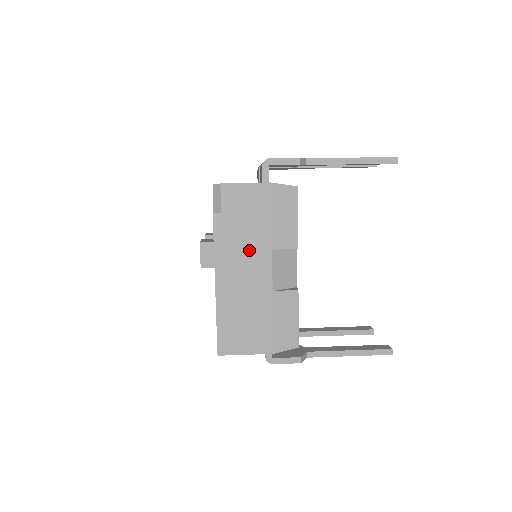
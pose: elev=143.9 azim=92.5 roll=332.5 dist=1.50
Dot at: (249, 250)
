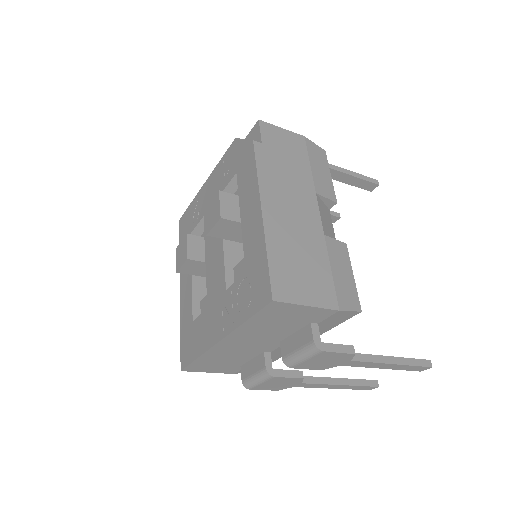
Dot at: (294, 186)
